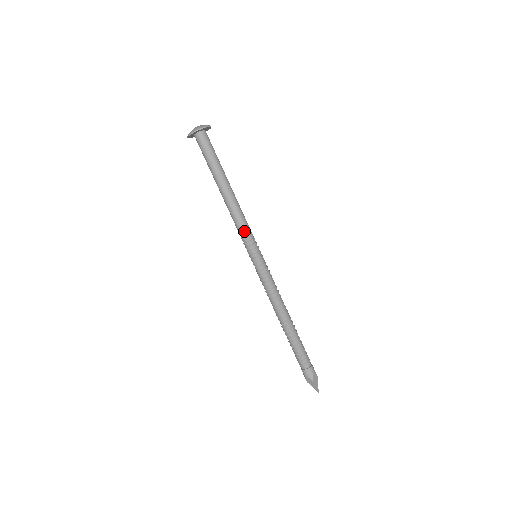
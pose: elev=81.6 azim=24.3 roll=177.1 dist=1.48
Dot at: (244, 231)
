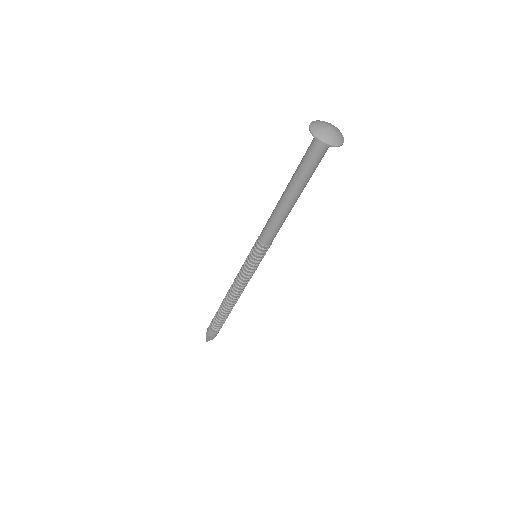
Dot at: (271, 241)
